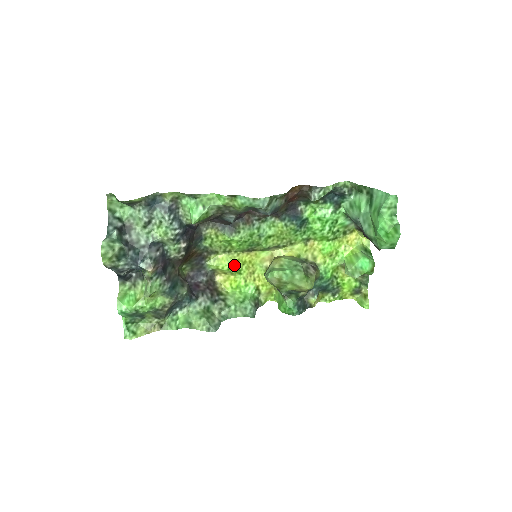
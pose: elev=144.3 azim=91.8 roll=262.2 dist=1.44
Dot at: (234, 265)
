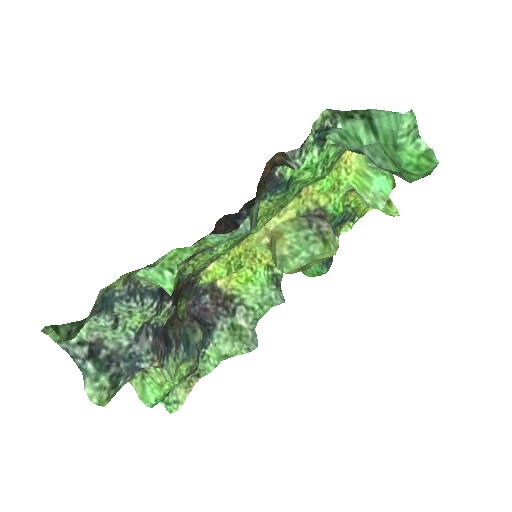
Dot at: (230, 265)
